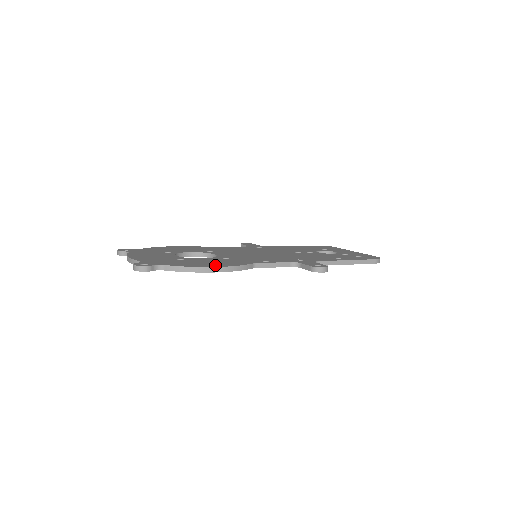
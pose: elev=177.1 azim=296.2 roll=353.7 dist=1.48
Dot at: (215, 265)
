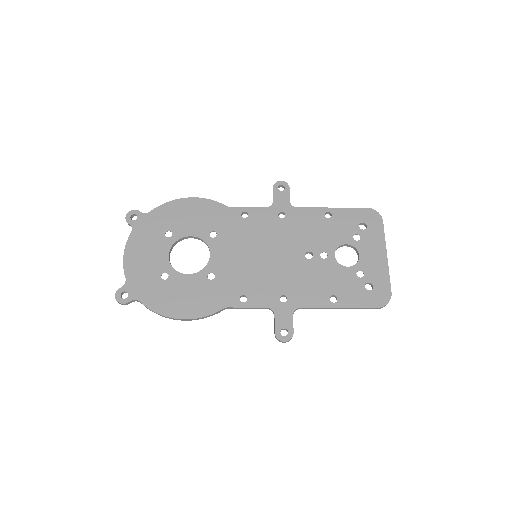
Dot at: (183, 312)
